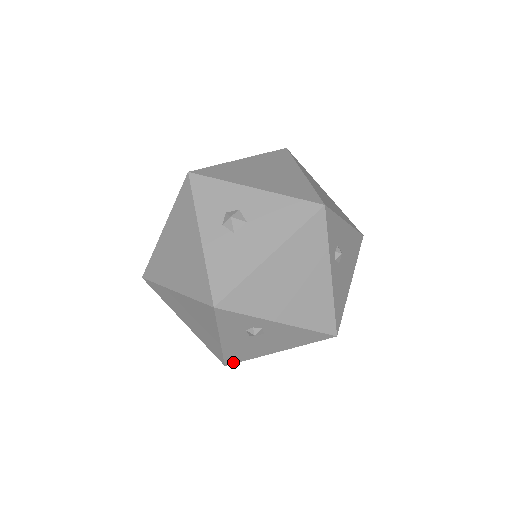
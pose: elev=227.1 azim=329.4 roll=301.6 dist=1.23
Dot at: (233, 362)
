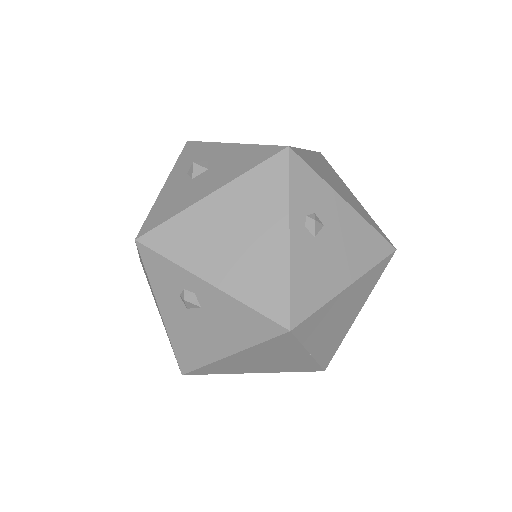
Dot at: (188, 368)
